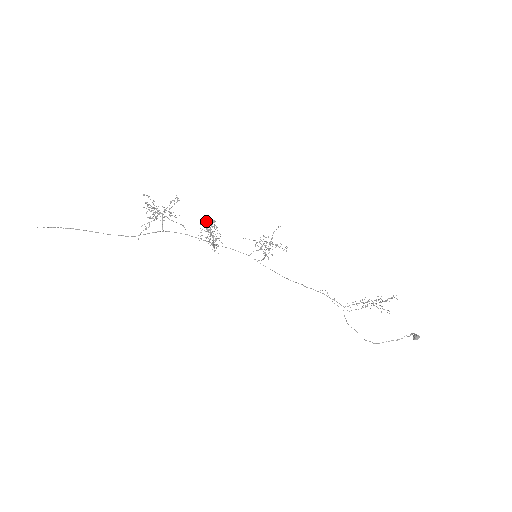
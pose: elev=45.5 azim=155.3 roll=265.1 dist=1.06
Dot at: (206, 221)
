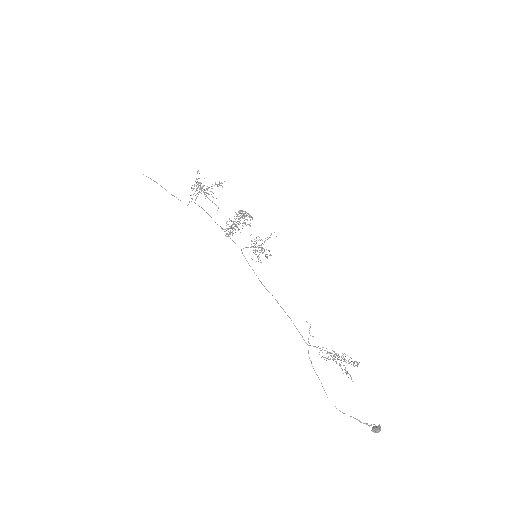
Dot at: (239, 211)
